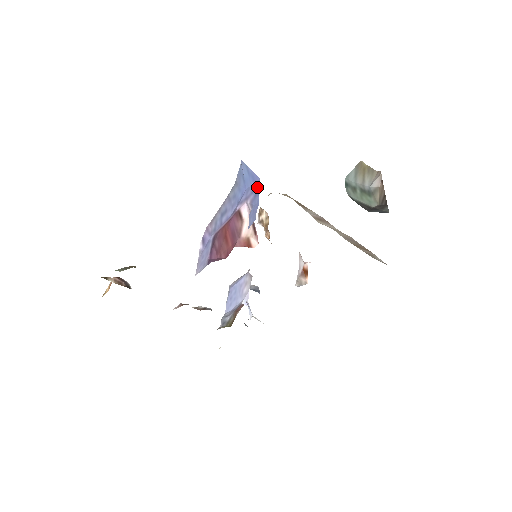
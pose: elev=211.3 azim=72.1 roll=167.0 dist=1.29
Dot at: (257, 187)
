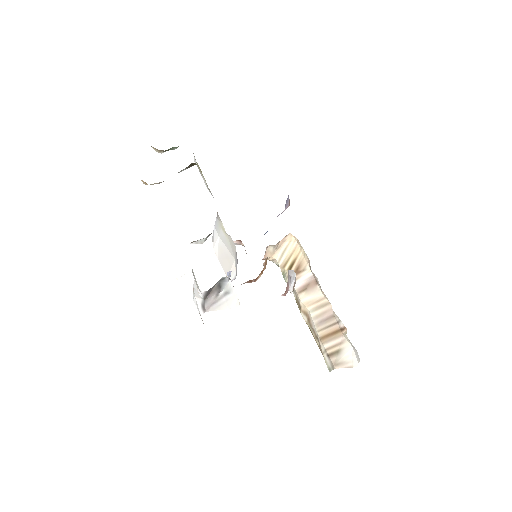
Dot at: occluded
